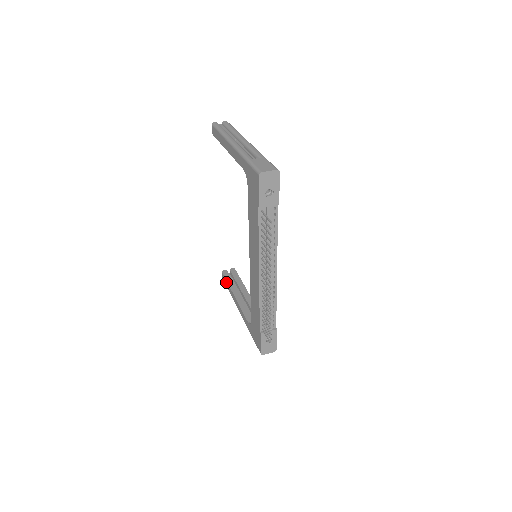
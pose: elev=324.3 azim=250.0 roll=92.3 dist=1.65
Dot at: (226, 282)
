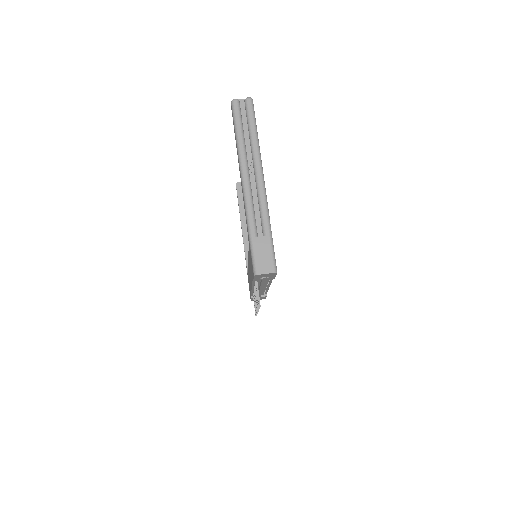
Dot at: (238, 200)
